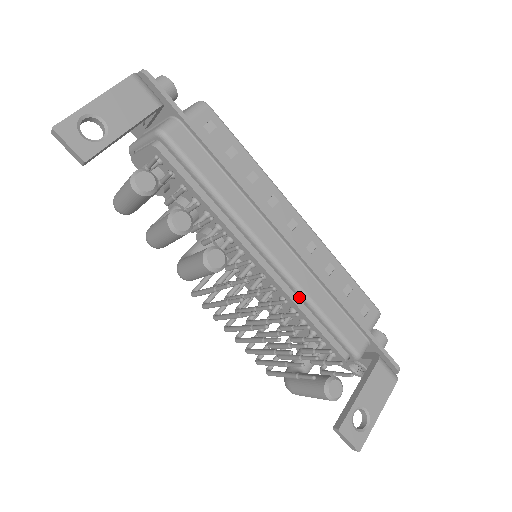
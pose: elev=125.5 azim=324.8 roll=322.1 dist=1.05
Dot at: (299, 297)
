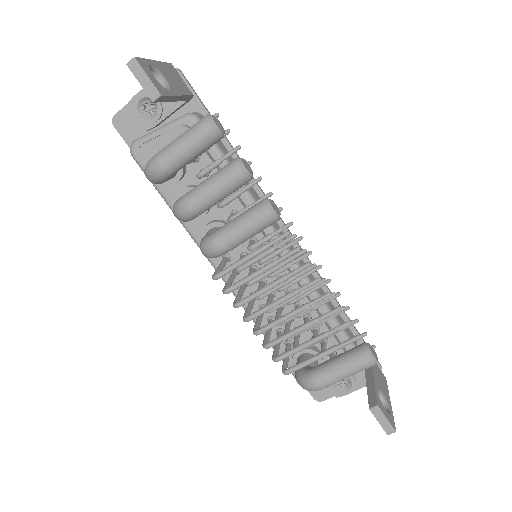
Dot at: occluded
